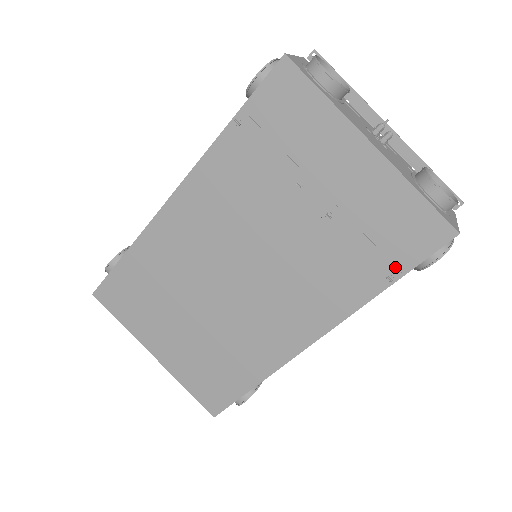
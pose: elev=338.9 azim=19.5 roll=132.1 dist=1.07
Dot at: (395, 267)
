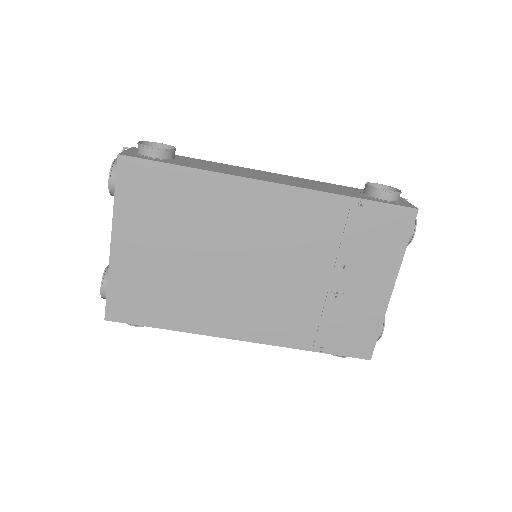
Dot at: (330, 347)
